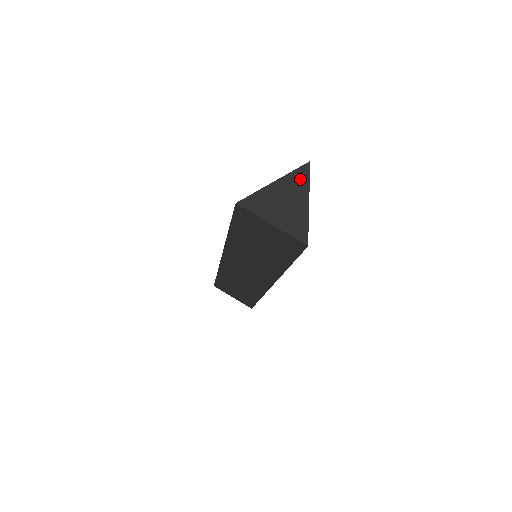
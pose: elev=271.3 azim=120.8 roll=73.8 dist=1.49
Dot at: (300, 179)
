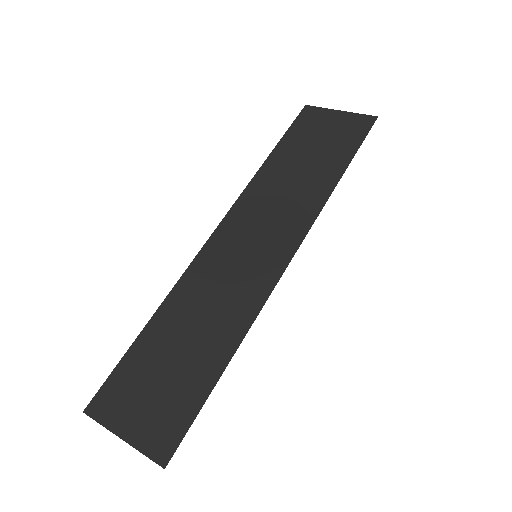
Dot at: occluded
